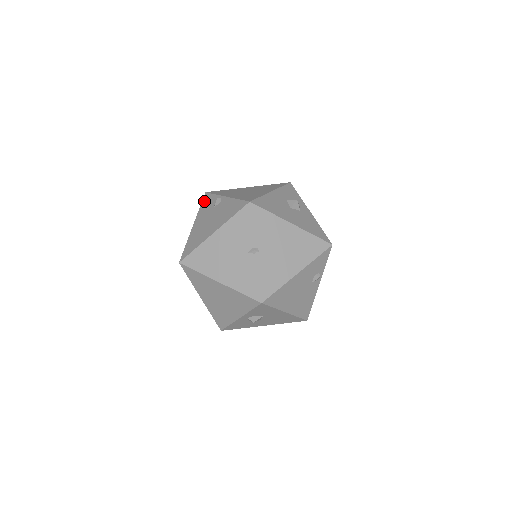
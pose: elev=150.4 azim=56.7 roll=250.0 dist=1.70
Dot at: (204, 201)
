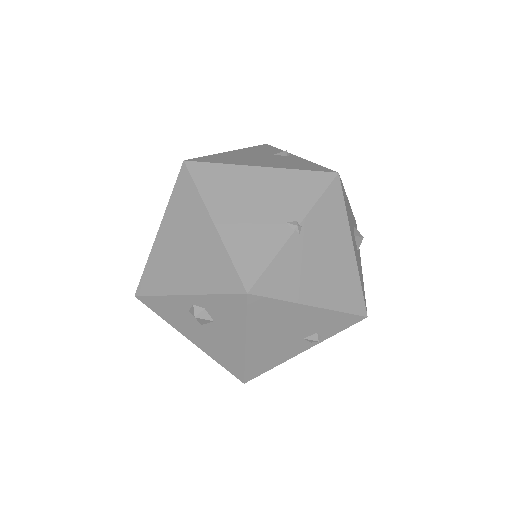
Dot at: (261, 146)
